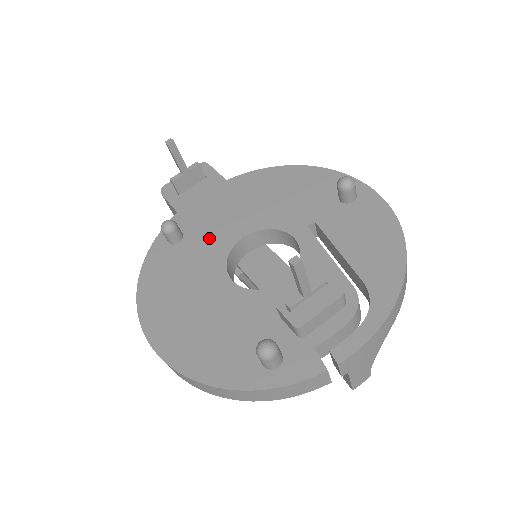
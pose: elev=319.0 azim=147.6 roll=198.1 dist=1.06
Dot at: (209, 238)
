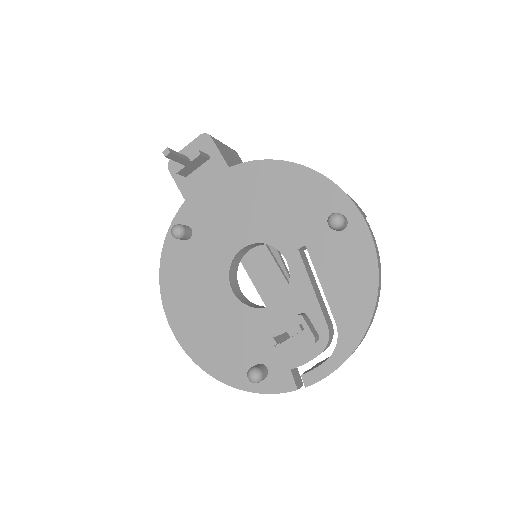
Dot at: (214, 241)
